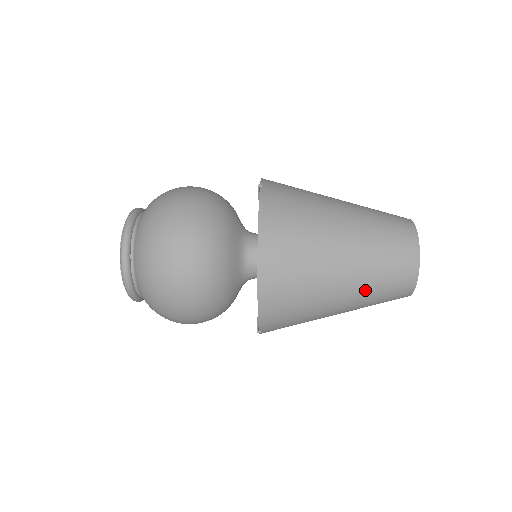
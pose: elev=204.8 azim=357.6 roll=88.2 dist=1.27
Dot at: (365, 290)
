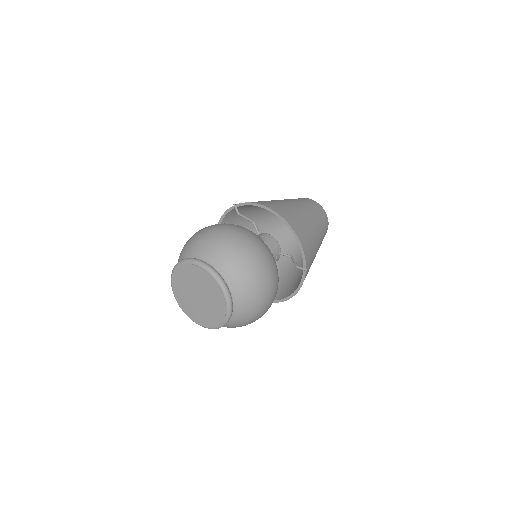
Dot at: (318, 222)
